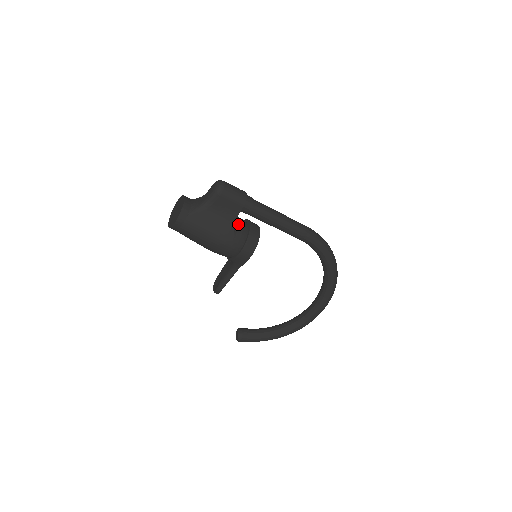
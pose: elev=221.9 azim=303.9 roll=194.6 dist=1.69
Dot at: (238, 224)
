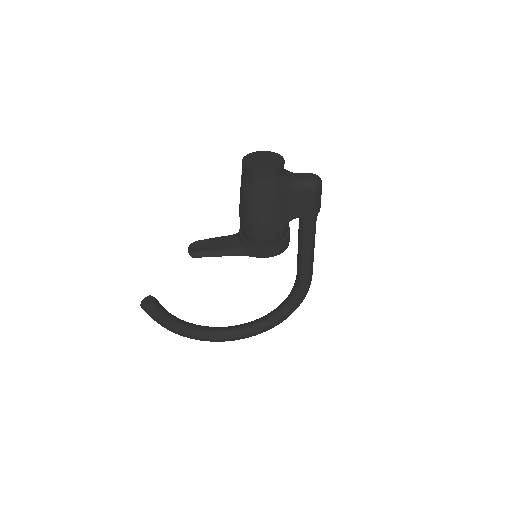
Dot at: occluded
